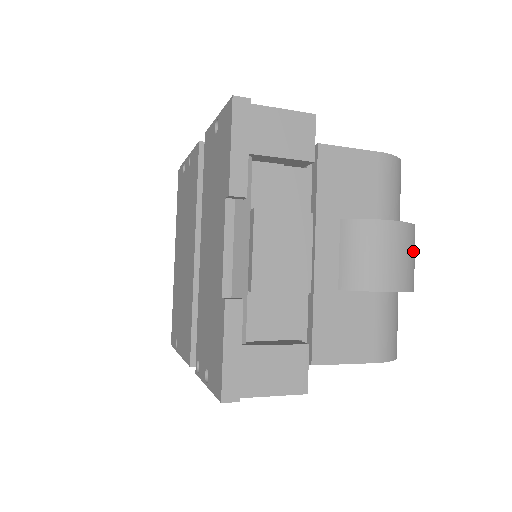
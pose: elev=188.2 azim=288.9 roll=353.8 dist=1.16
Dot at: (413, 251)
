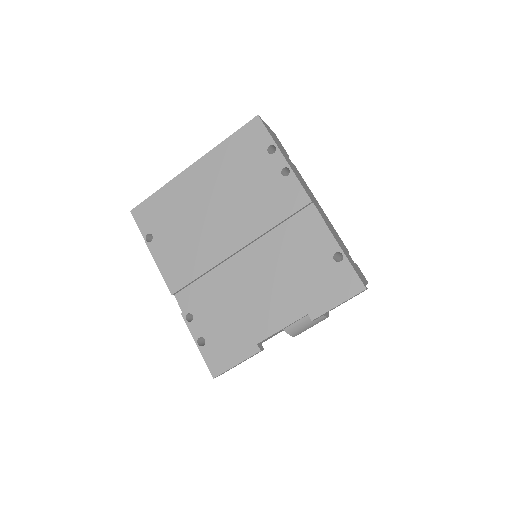
Dot at: occluded
